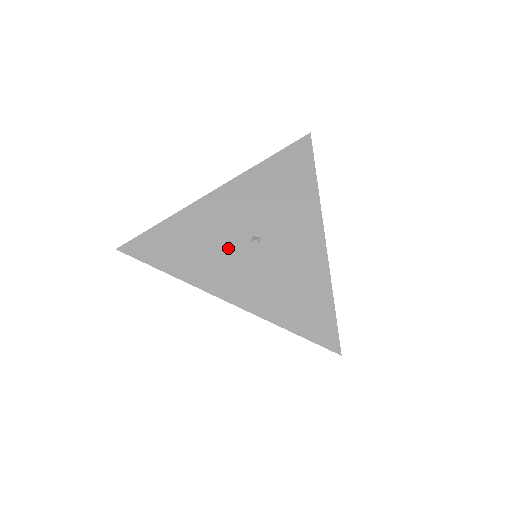
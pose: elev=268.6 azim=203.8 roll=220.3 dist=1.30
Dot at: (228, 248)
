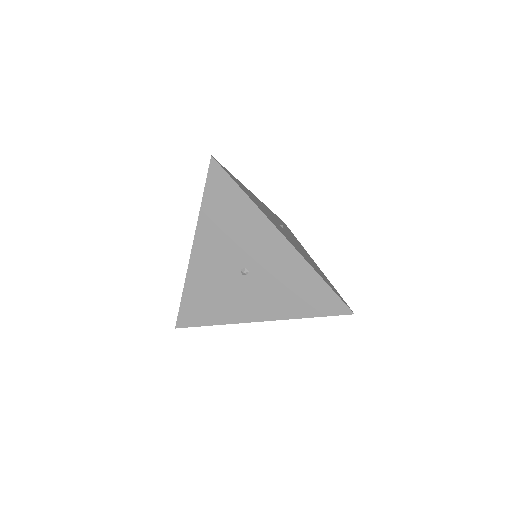
Dot at: (233, 288)
